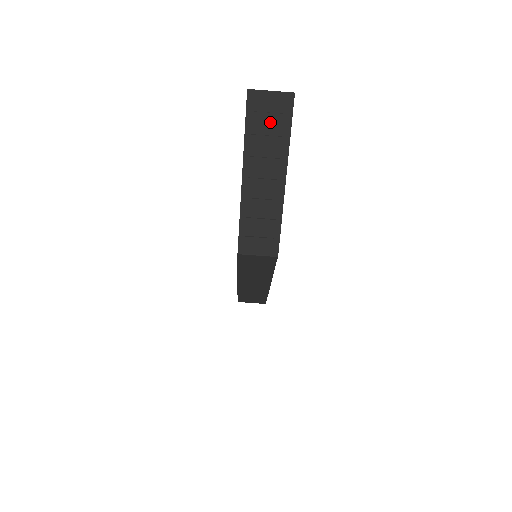
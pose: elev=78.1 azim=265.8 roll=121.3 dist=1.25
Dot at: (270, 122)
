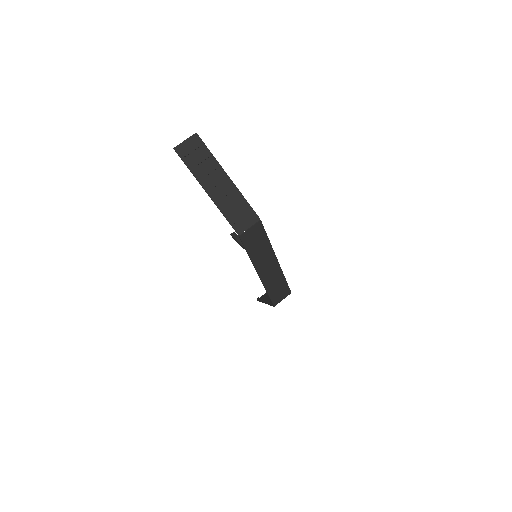
Dot at: (196, 155)
